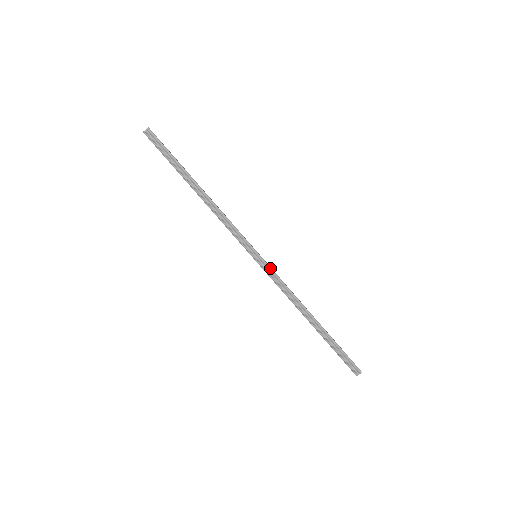
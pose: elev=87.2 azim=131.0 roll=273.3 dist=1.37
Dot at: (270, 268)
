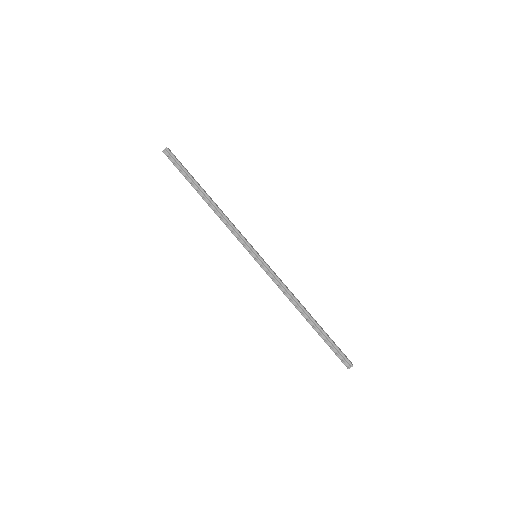
Dot at: (268, 267)
